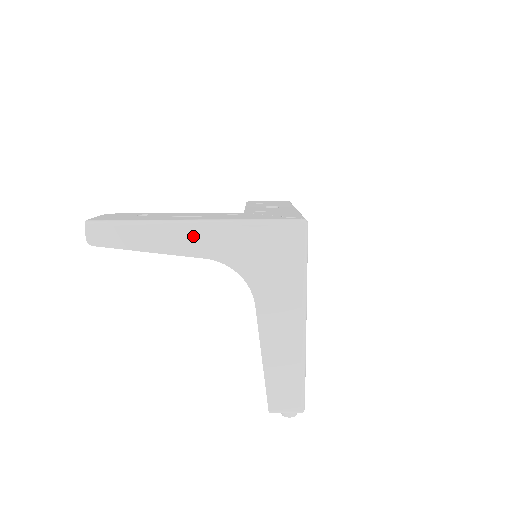
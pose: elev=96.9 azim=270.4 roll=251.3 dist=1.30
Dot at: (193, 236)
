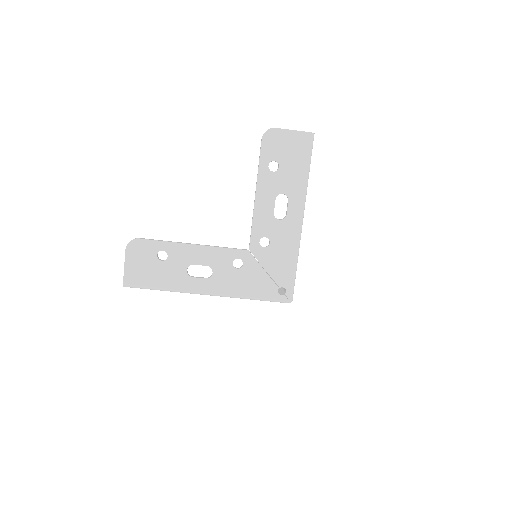
Dot at: occluded
